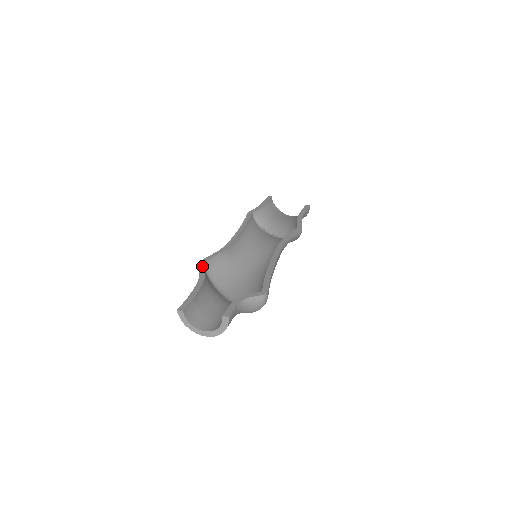
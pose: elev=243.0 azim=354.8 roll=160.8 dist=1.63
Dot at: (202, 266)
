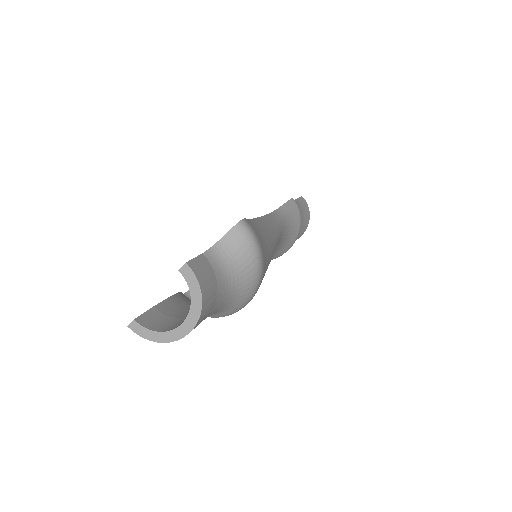
Dot at: occluded
